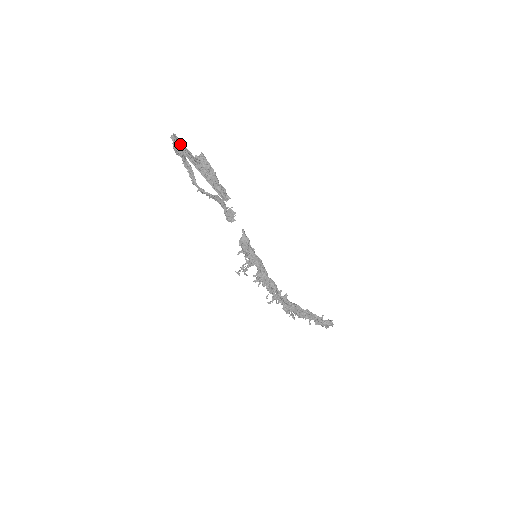
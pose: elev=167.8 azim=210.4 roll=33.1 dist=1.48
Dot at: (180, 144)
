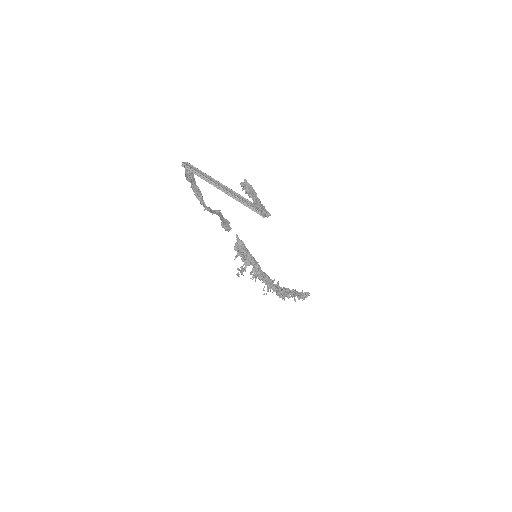
Dot at: (196, 171)
